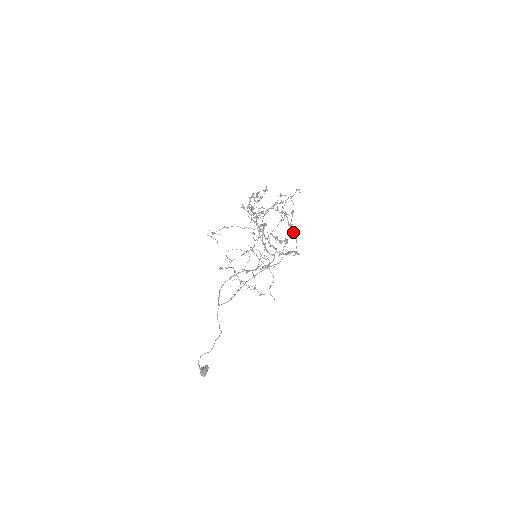
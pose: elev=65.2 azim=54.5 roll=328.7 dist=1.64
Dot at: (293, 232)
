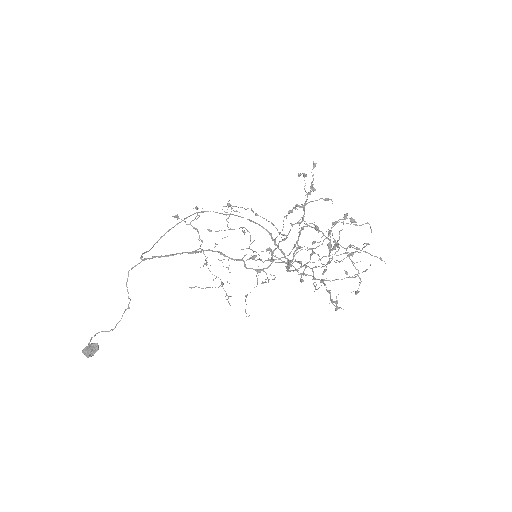
Dot at: (287, 215)
